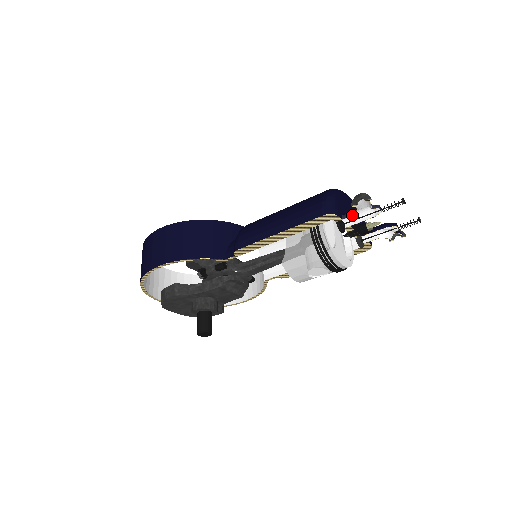
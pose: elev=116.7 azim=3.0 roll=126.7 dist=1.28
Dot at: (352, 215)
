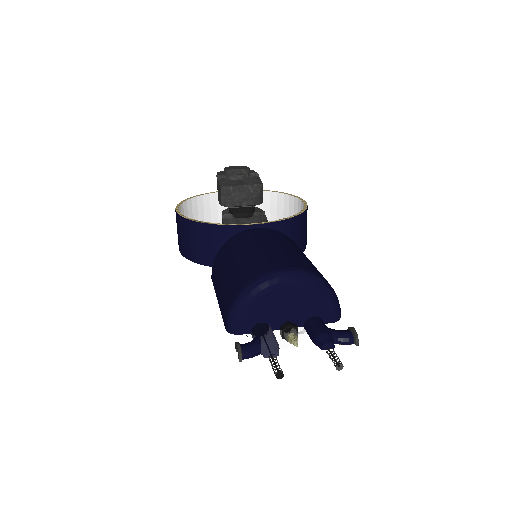
Dot at: occluded
